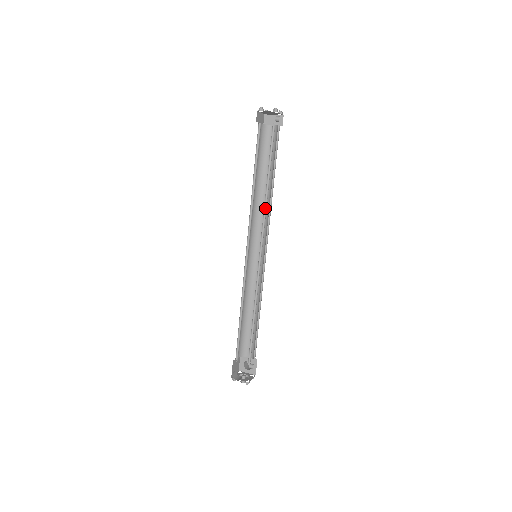
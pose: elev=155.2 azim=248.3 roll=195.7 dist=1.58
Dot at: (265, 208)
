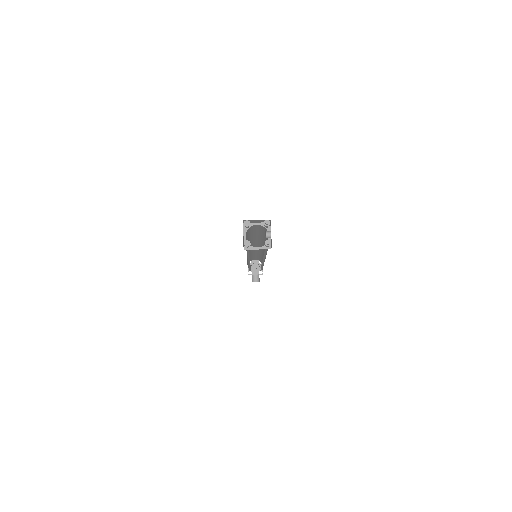
Dot at: (264, 256)
